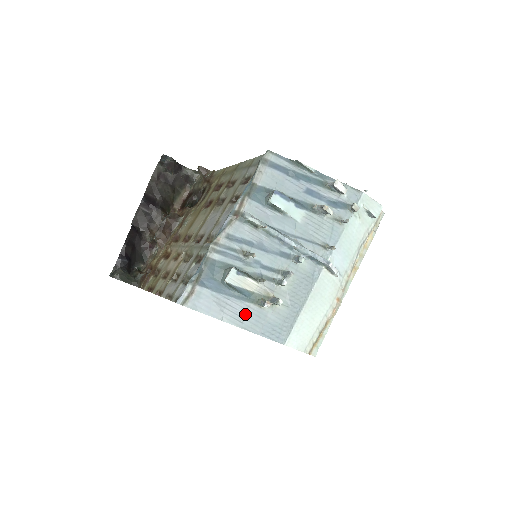
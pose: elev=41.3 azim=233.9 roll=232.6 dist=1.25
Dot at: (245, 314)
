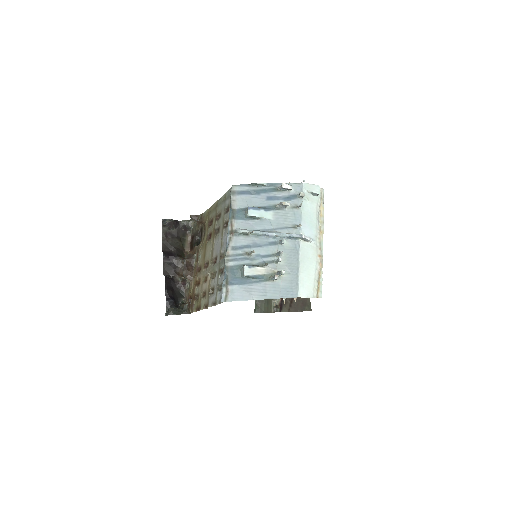
Dot at: (265, 290)
